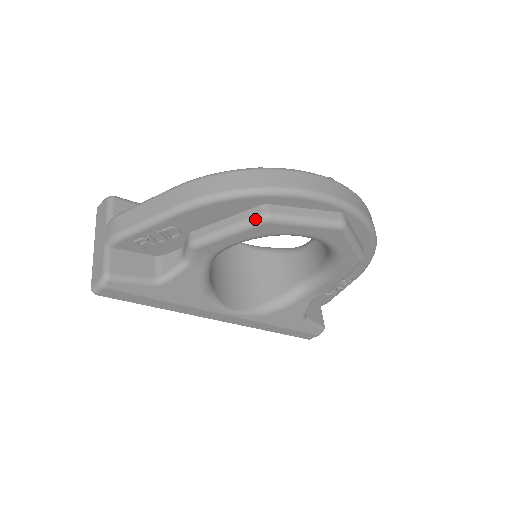
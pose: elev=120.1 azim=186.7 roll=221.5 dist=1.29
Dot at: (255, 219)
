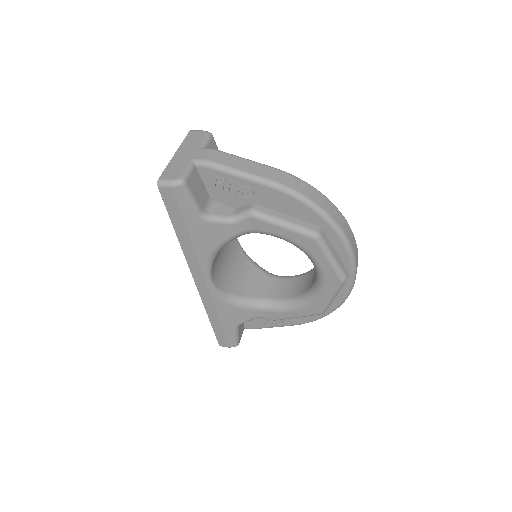
Dot at: (309, 231)
